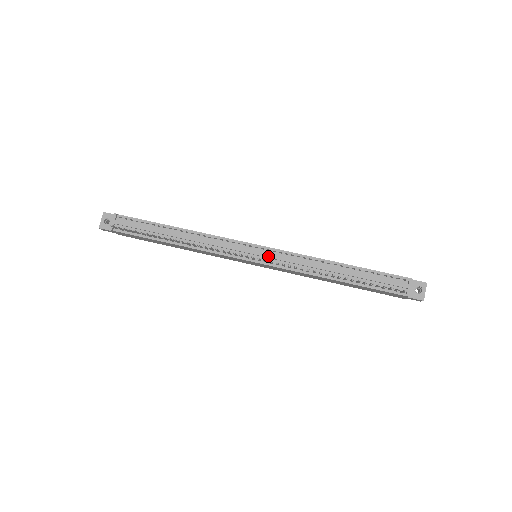
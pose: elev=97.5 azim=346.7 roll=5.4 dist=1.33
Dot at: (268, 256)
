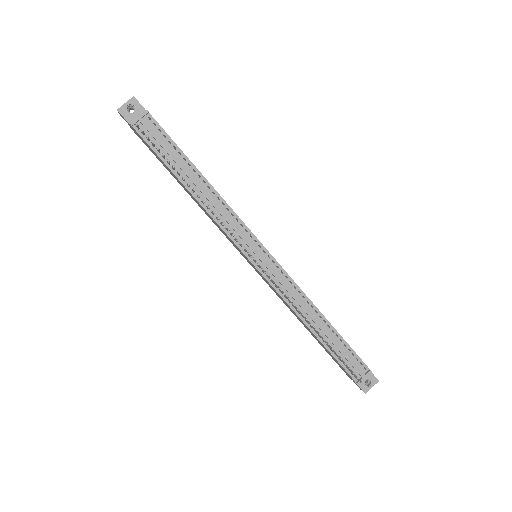
Dot at: (269, 268)
